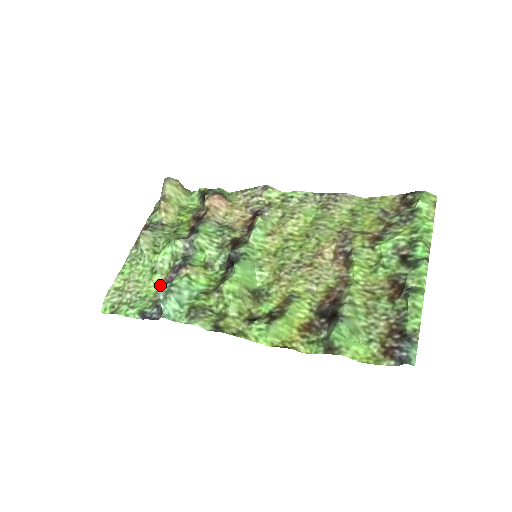
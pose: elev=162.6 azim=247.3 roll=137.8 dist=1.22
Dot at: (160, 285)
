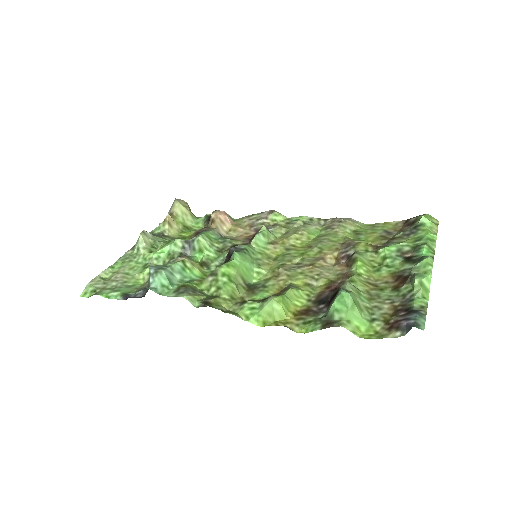
Dot at: occluded
